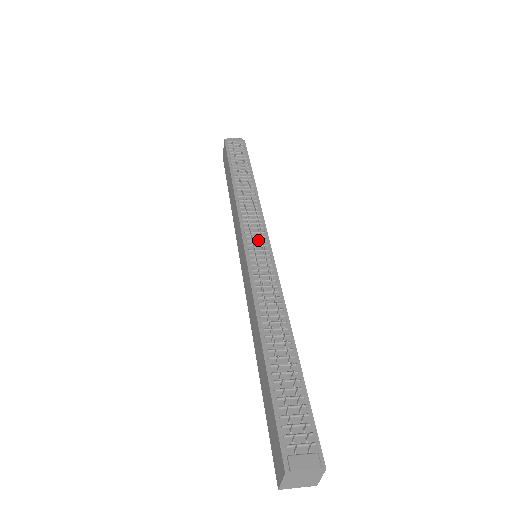
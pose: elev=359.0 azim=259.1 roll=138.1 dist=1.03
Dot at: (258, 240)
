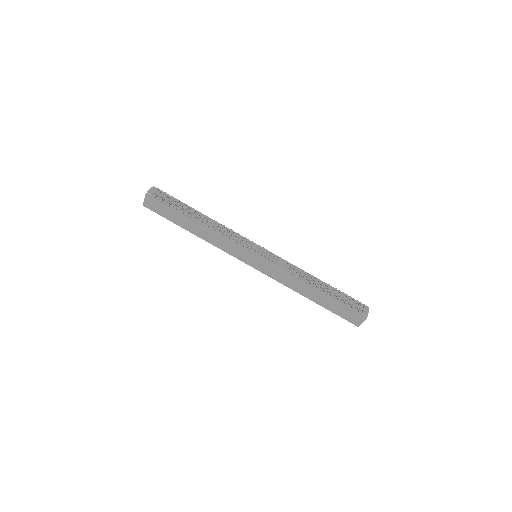
Dot at: (256, 248)
